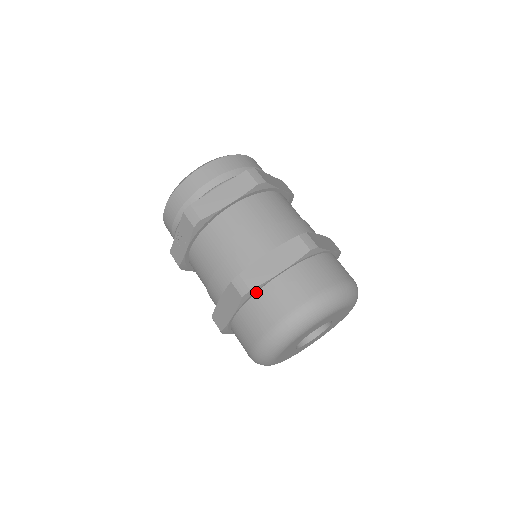
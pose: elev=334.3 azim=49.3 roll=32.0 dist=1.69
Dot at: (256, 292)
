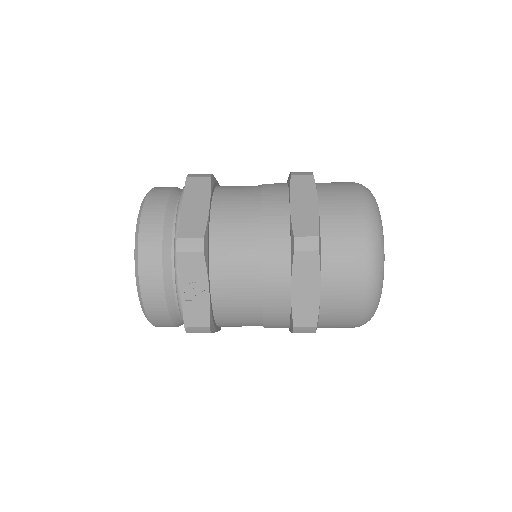
Dot at: (320, 239)
